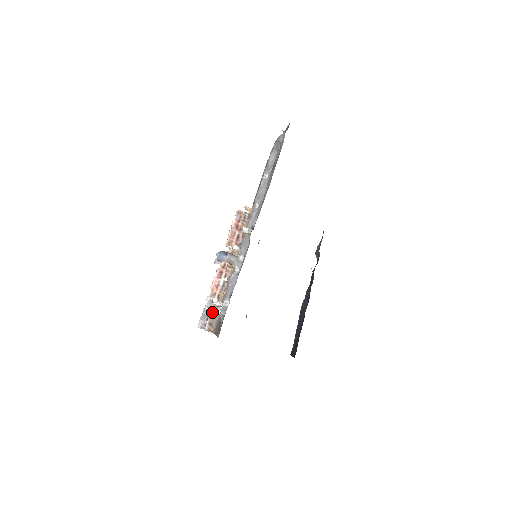
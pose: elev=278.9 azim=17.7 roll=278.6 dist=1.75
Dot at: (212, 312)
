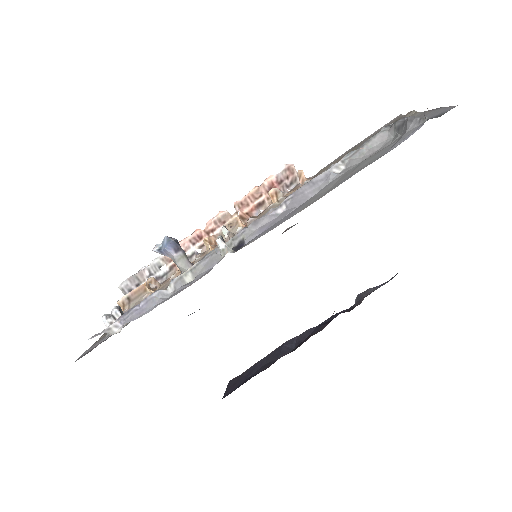
Dot at: (142, 286)
